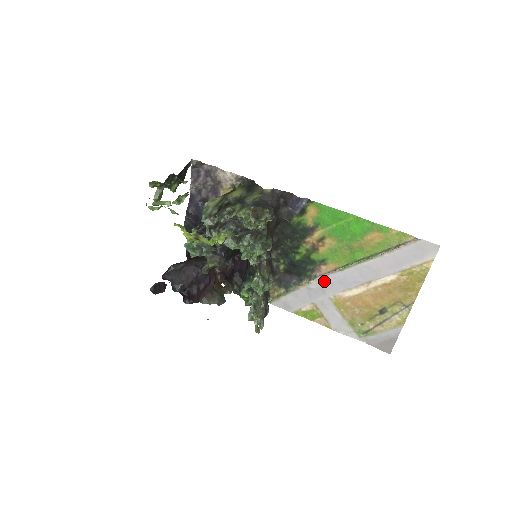
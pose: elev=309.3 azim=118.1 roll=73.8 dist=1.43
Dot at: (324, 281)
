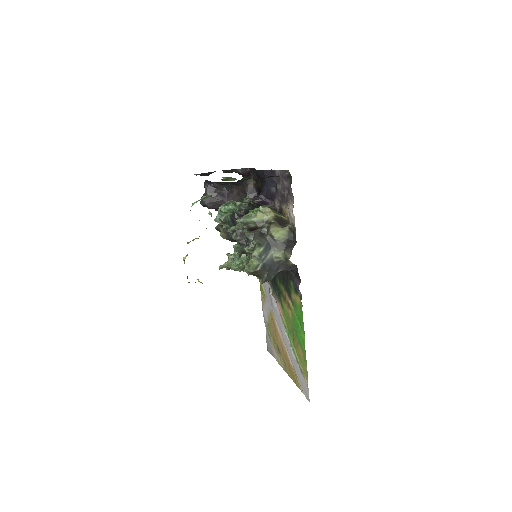
Dot at: (275, 305)
